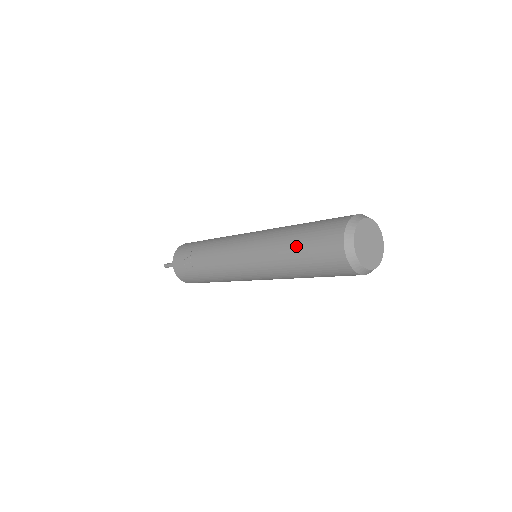
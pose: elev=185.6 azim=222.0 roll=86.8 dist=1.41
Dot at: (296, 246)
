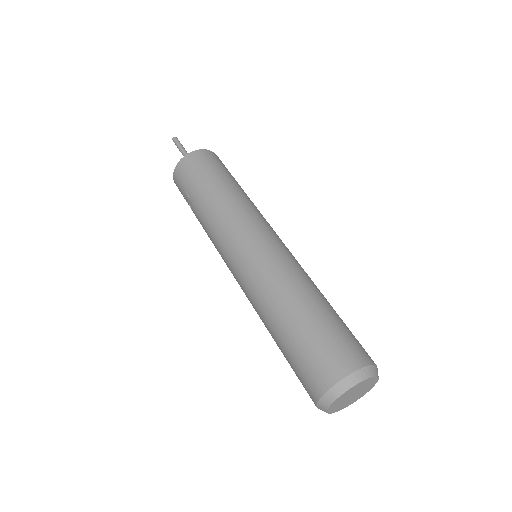
Dot at: (278, 343)
